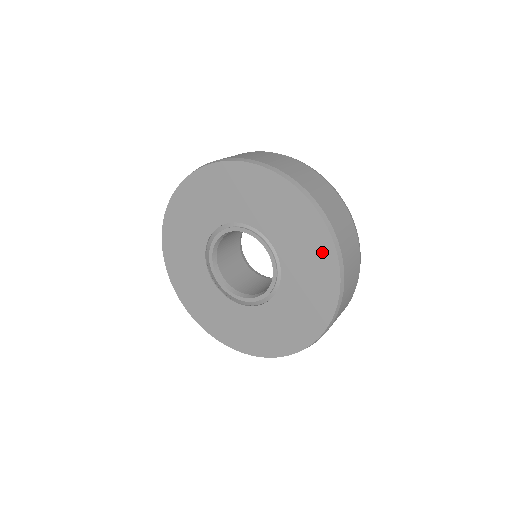
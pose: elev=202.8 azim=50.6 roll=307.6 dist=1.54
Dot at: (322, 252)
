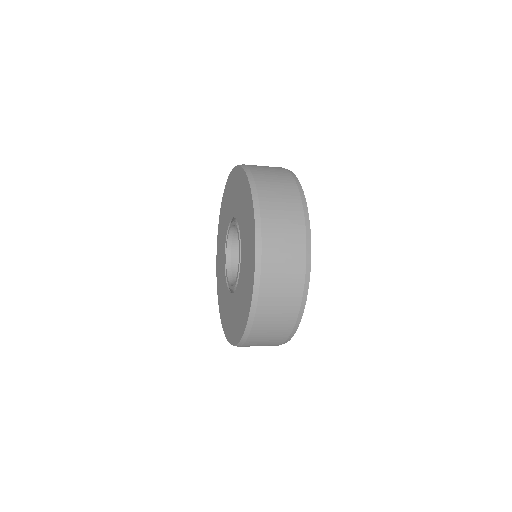
Dot at: (250, 215)
